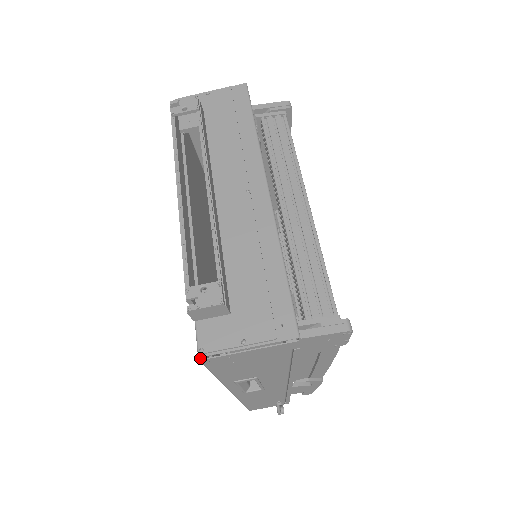
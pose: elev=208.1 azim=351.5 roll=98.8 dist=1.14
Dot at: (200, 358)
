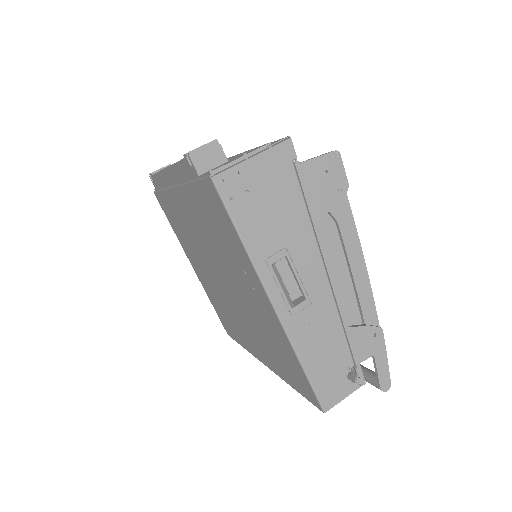
Dot at: (212, 181)
